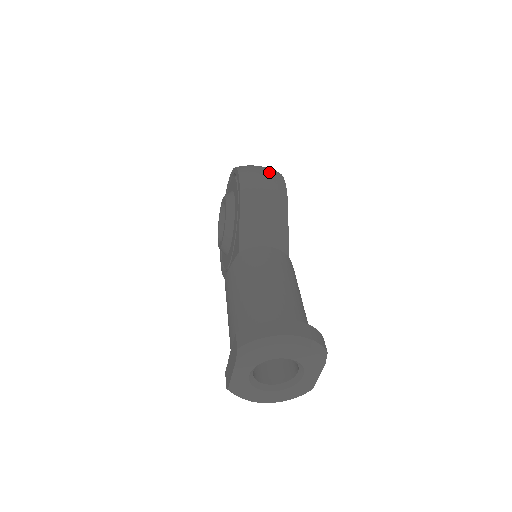
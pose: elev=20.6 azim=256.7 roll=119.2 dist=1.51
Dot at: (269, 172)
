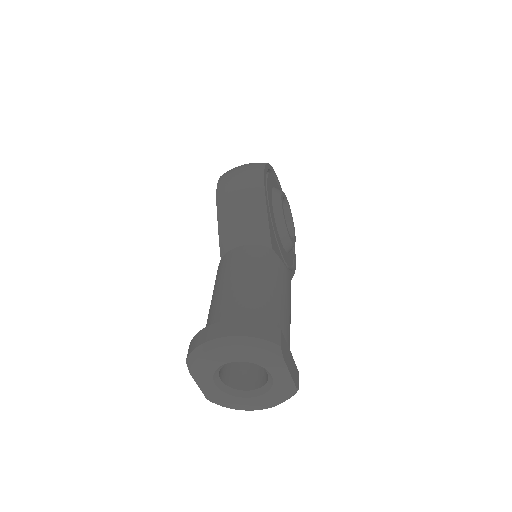
Dot at: (247, 168)
